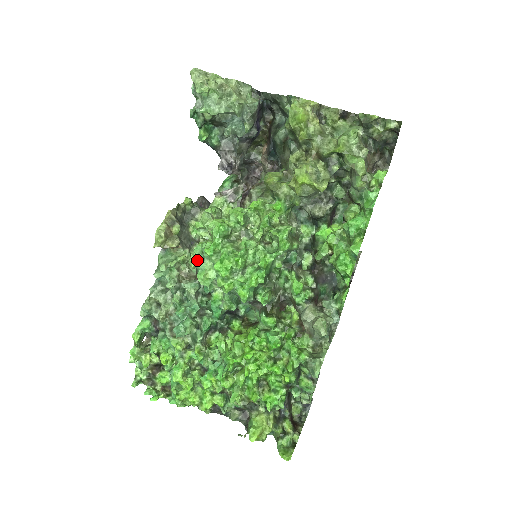
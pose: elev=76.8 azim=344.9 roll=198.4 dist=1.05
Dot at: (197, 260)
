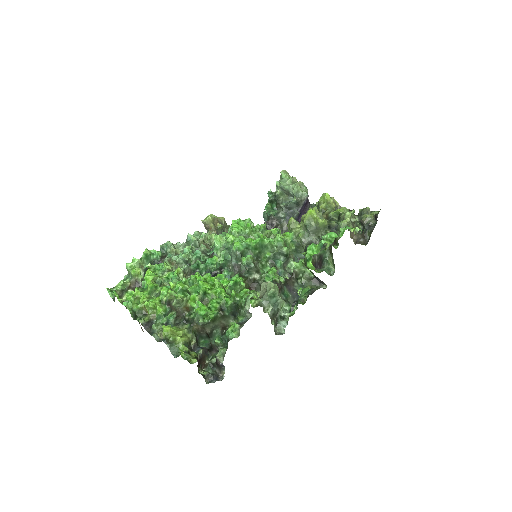
Dot at: (221, 235)
